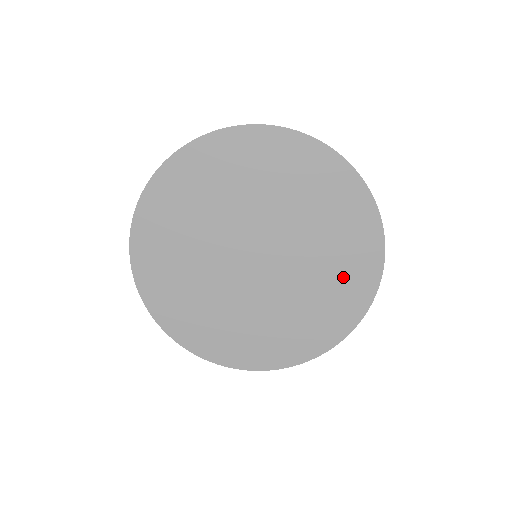
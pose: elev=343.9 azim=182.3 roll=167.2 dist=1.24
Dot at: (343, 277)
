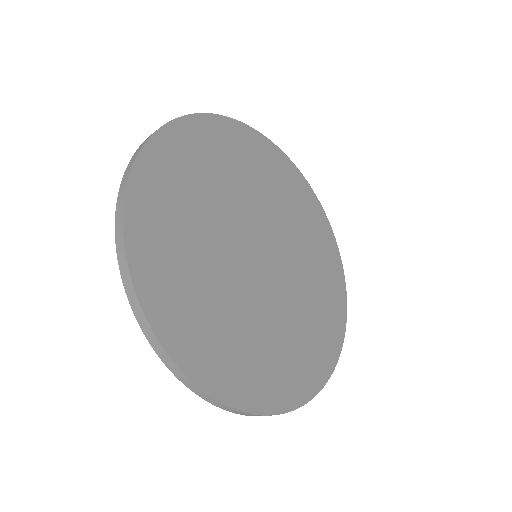
Dot at: (320, 323)
